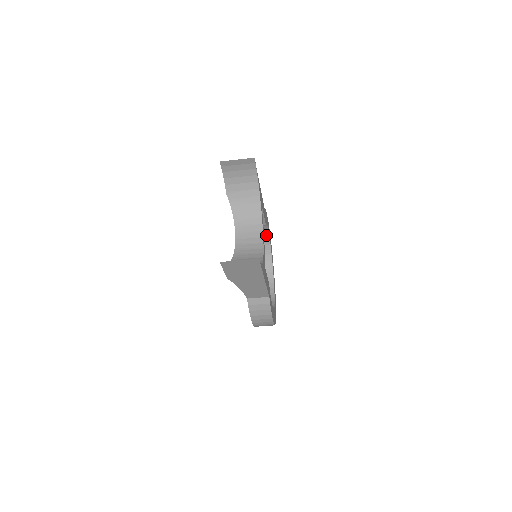
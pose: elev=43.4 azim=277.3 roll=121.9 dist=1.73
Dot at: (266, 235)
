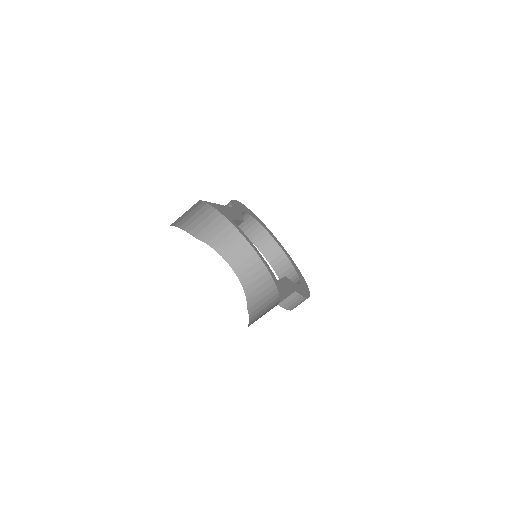
Dot at: (245, 216)
